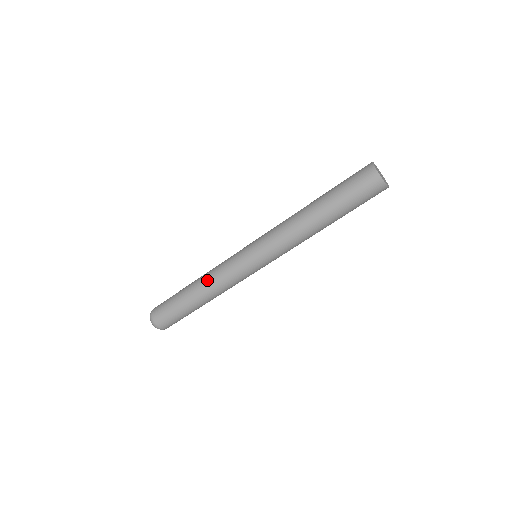
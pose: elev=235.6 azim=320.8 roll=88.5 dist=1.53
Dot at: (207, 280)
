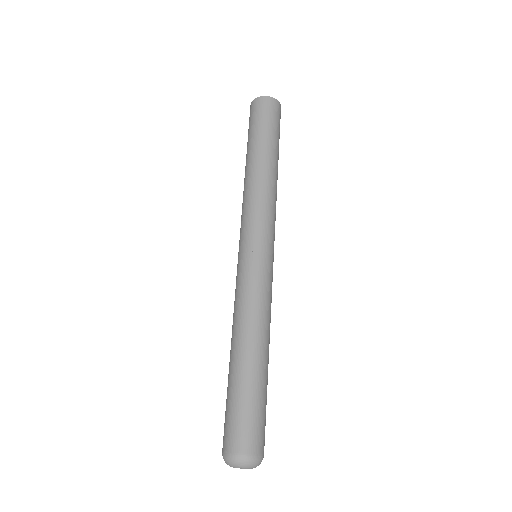
Dot at: (235, 324)
